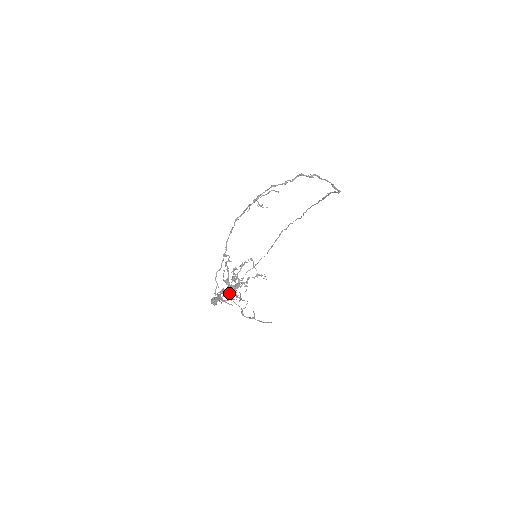
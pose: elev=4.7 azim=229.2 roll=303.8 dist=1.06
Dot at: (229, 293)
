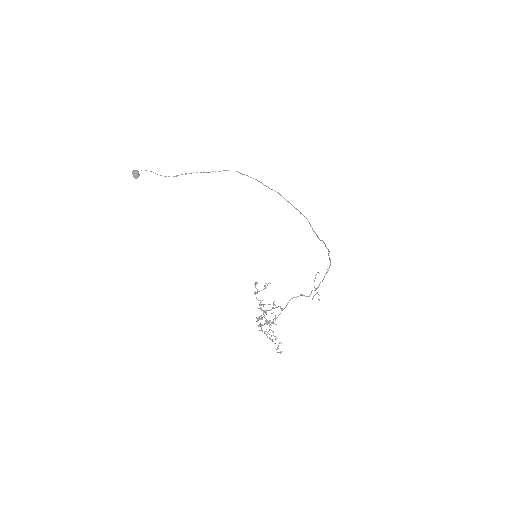
Dot at: (266, 323)
